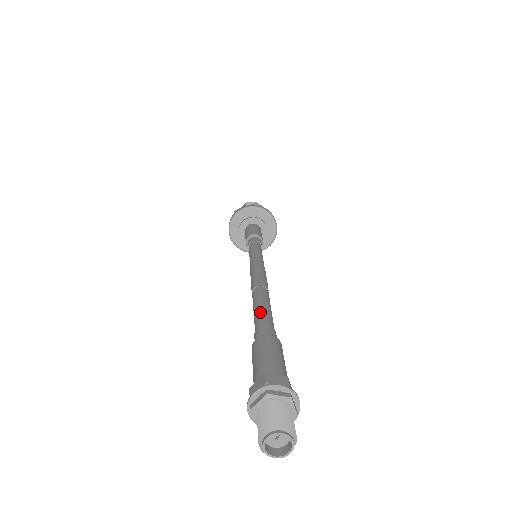
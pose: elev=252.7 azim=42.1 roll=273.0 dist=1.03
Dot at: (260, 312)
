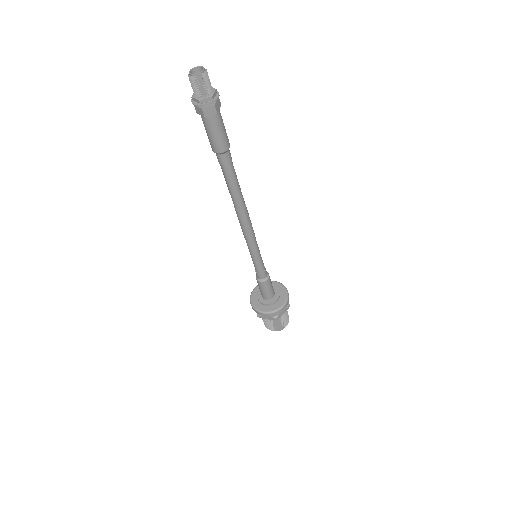
Dot at: occluded
